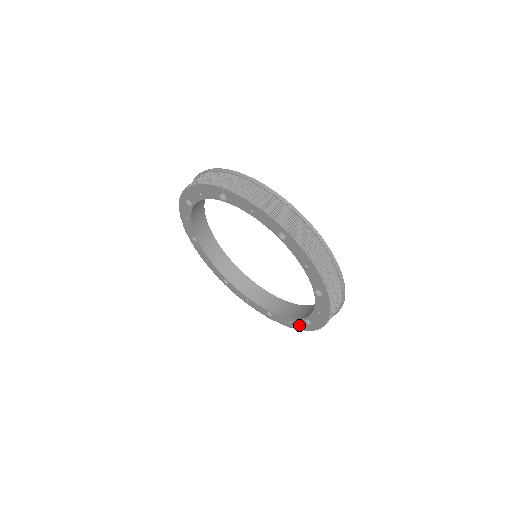
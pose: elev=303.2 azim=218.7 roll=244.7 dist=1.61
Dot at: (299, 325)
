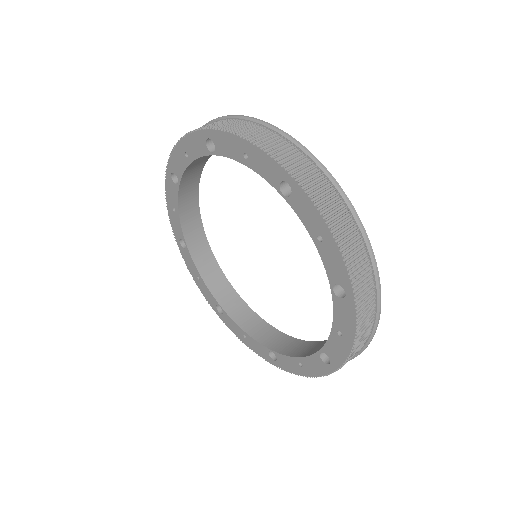
Dot at: (345, 323)
